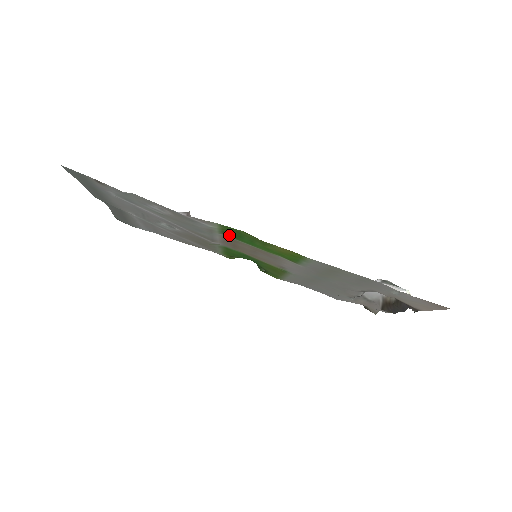
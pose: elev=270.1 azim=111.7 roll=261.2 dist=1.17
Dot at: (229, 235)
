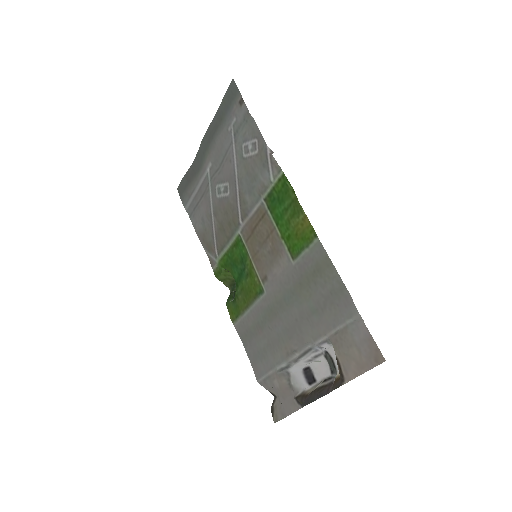
Dot at: (270, 202)
